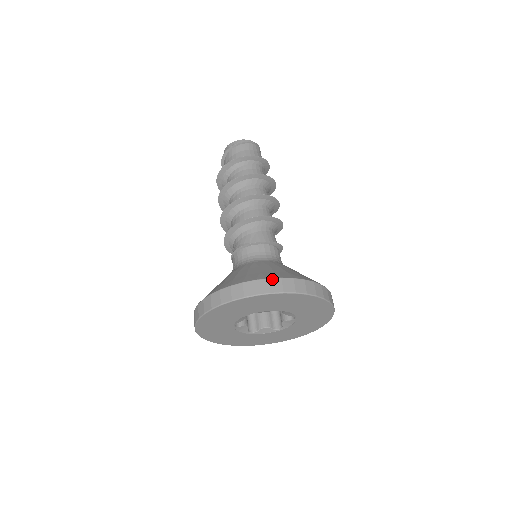
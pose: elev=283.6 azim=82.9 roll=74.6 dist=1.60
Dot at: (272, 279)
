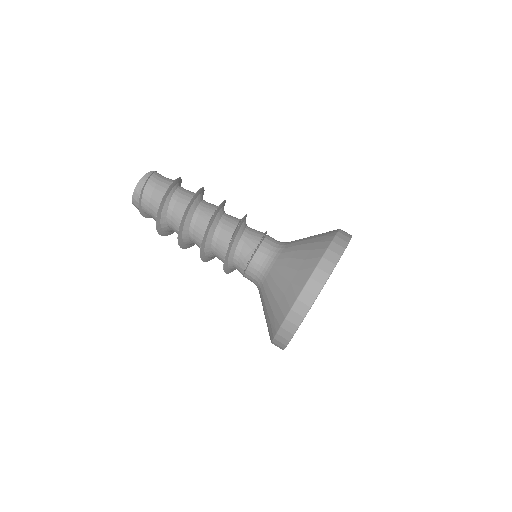
Dot at: (325, 255)
